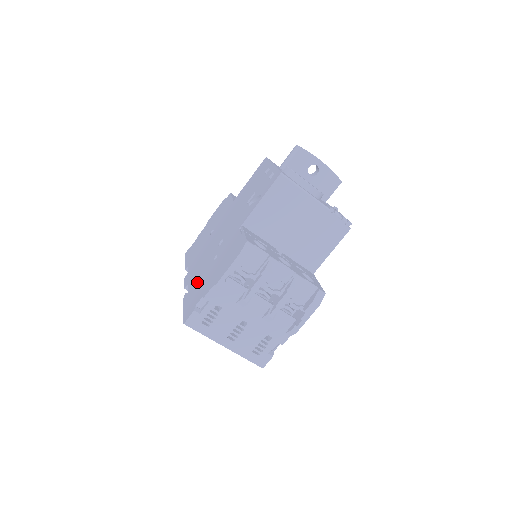
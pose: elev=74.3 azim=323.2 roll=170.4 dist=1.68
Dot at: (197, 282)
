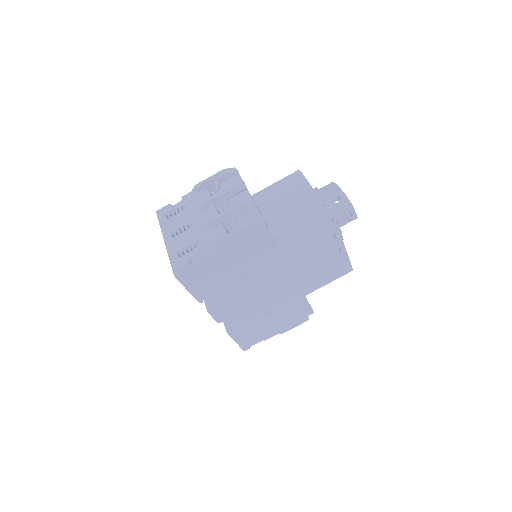
Dot at: occluded
